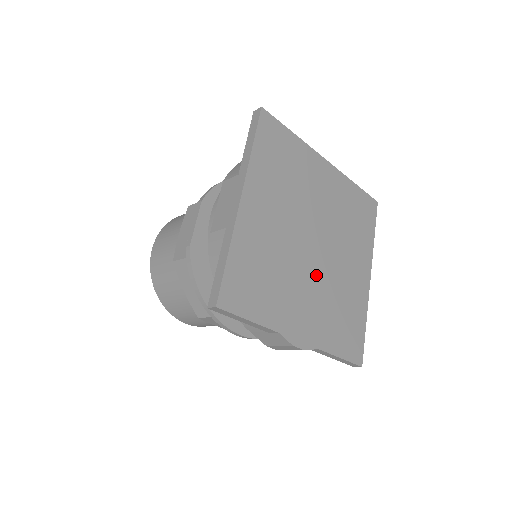
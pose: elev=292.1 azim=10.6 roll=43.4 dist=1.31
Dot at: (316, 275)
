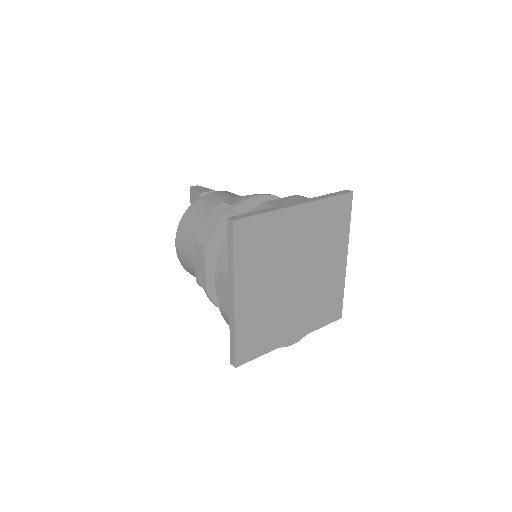
Dot at: (300, 296)
